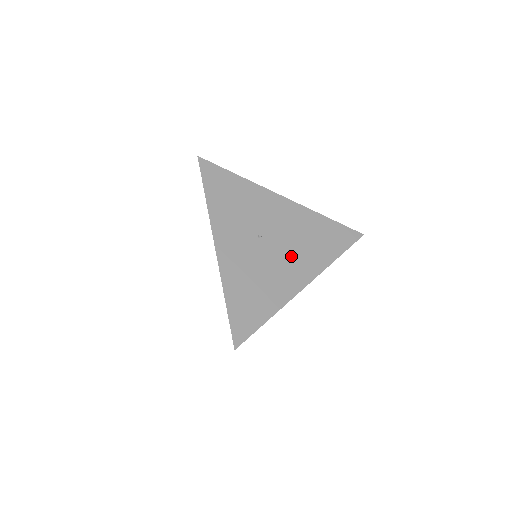
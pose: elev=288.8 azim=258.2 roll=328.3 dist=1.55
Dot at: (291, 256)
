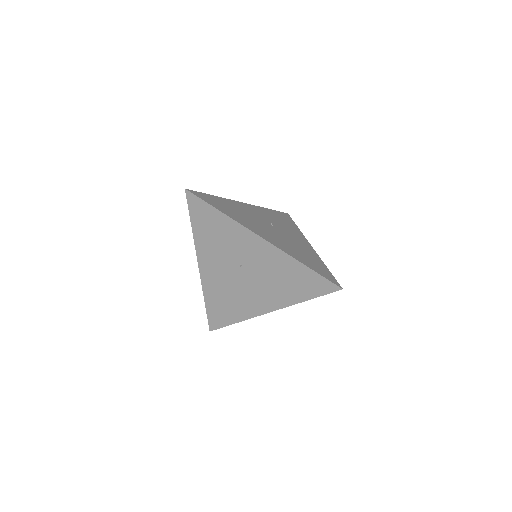
Dot at: (276, 237)
